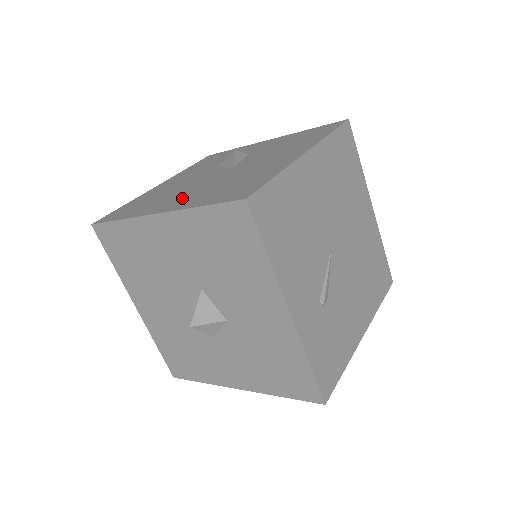
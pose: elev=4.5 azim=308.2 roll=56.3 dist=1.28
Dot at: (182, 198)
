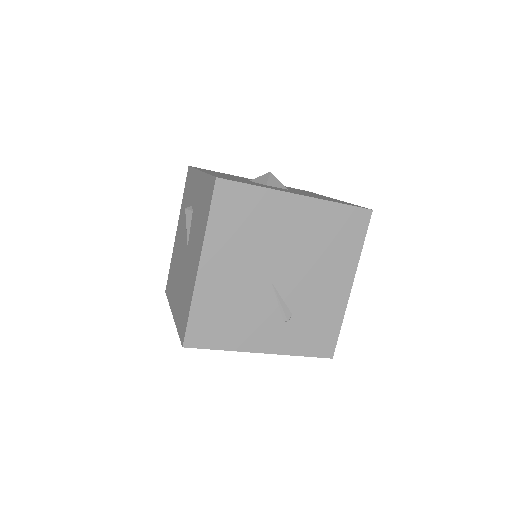
Dot at: (177, 296)
